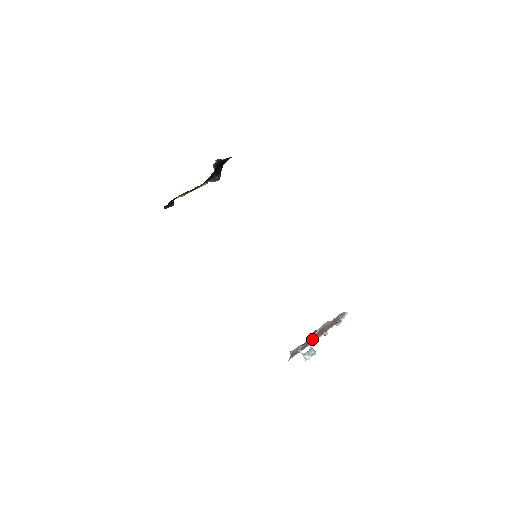
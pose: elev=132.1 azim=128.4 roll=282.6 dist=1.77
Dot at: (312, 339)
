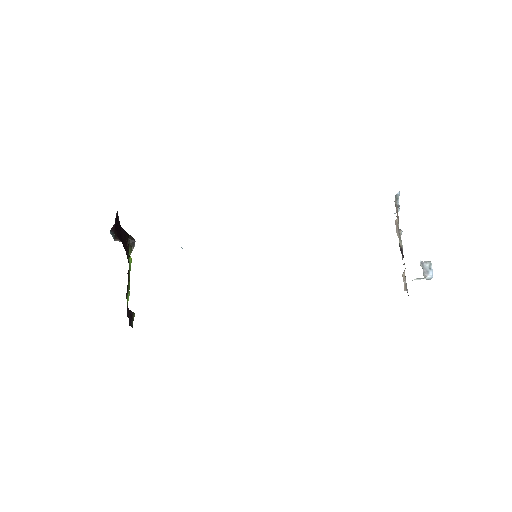
Dot at: occluded
